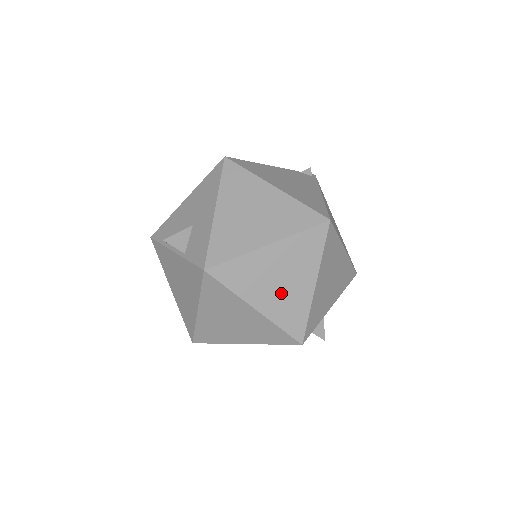
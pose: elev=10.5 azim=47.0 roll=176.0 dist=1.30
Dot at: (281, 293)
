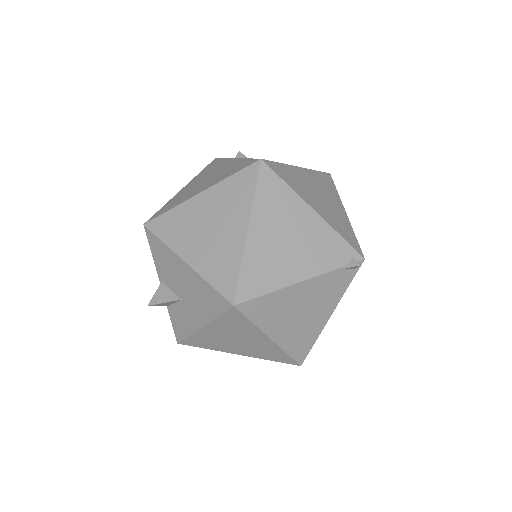
Dot at: occluded
